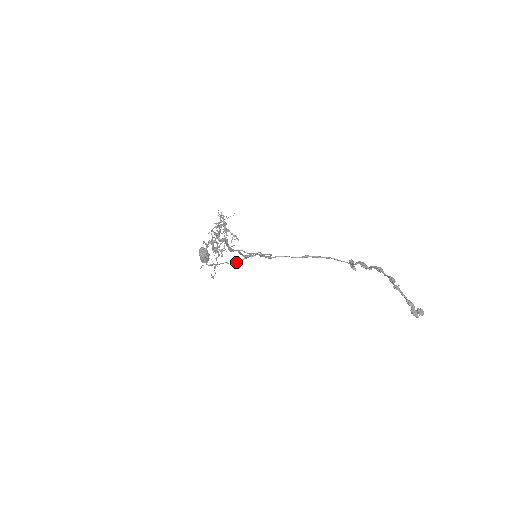
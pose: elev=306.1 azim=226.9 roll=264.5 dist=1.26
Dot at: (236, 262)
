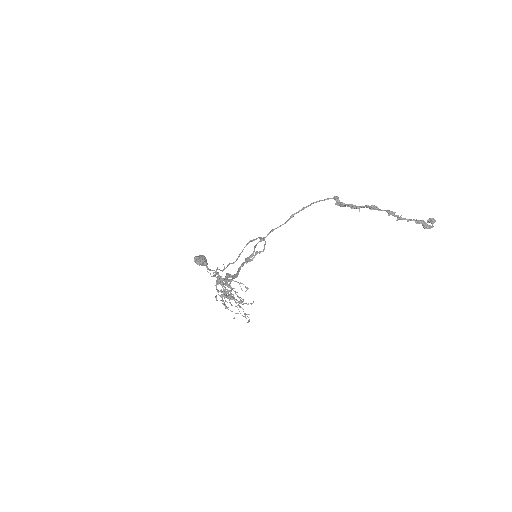
Dot at: (237, 259)
